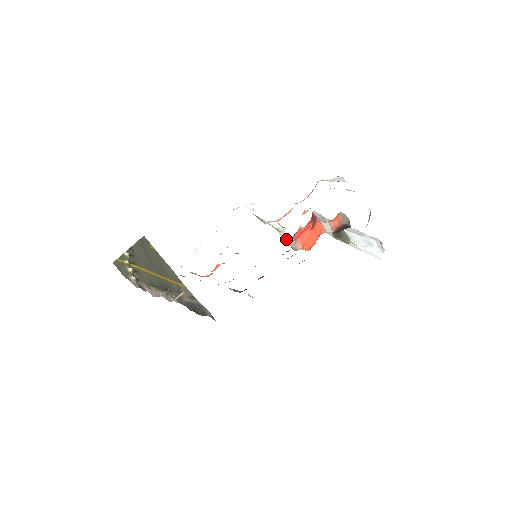
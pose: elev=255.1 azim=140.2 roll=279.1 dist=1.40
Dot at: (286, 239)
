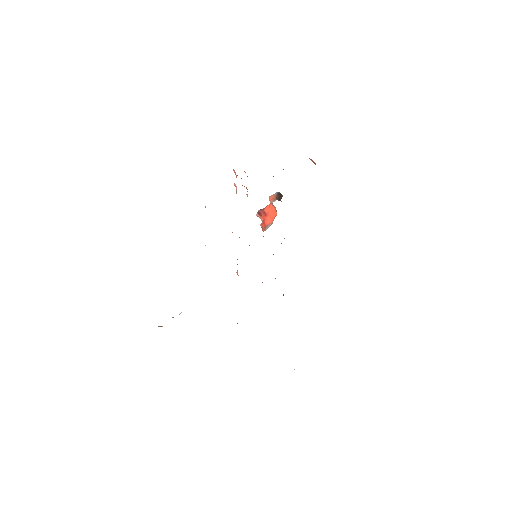
Dot at: occluded
